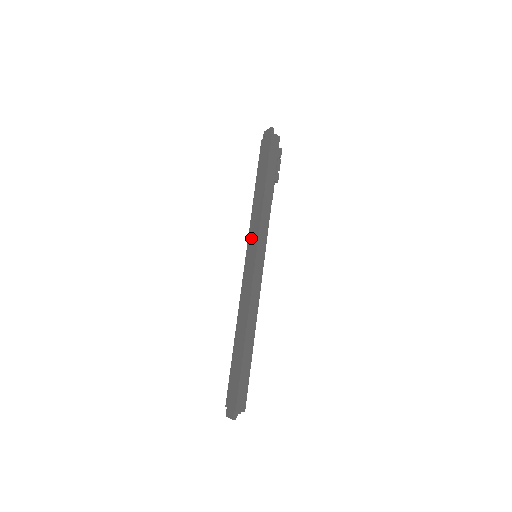
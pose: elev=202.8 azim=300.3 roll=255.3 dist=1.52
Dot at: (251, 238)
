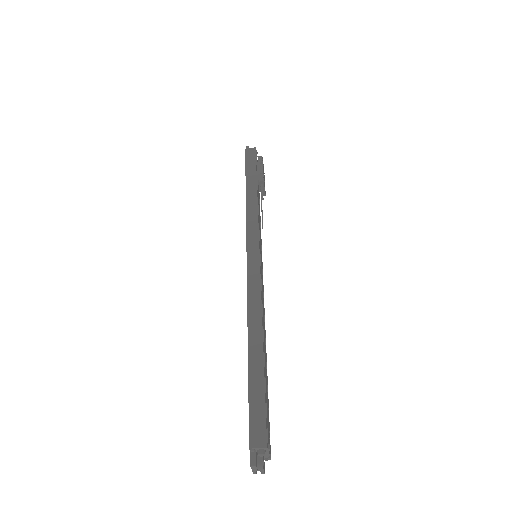
Dot at: occluded
